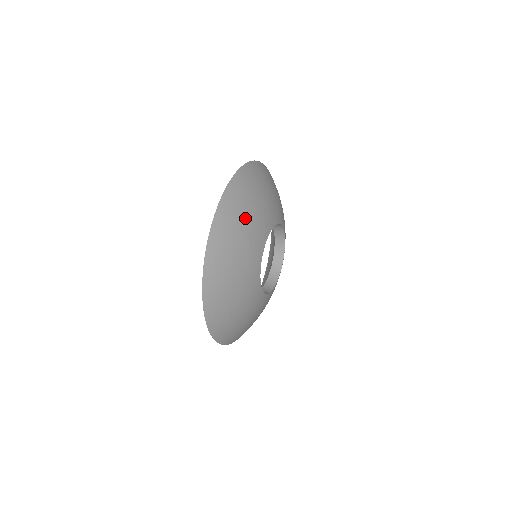
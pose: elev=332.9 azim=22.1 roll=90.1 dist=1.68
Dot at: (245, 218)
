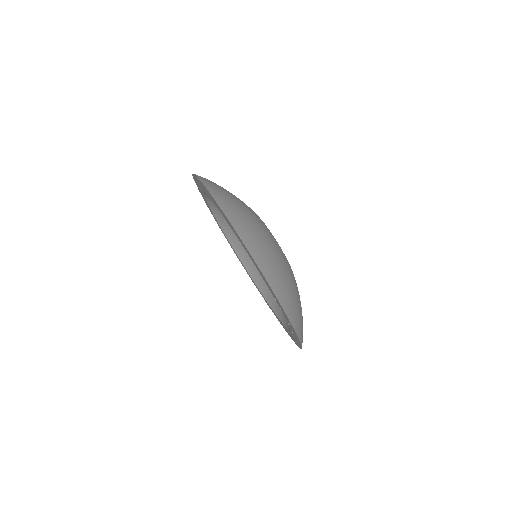
Dot at: (264, 241)
